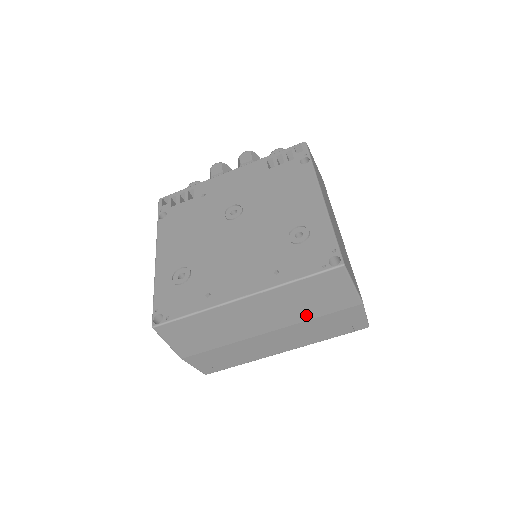
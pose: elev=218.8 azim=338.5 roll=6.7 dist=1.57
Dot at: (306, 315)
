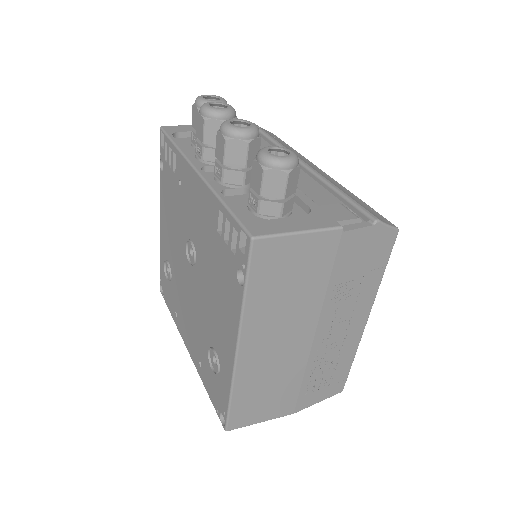
Dot at: occluded
